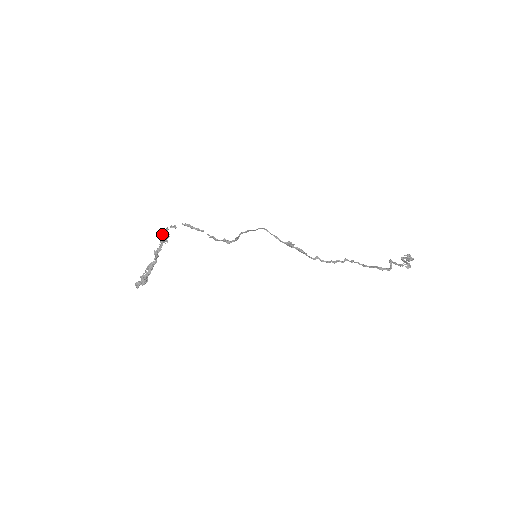
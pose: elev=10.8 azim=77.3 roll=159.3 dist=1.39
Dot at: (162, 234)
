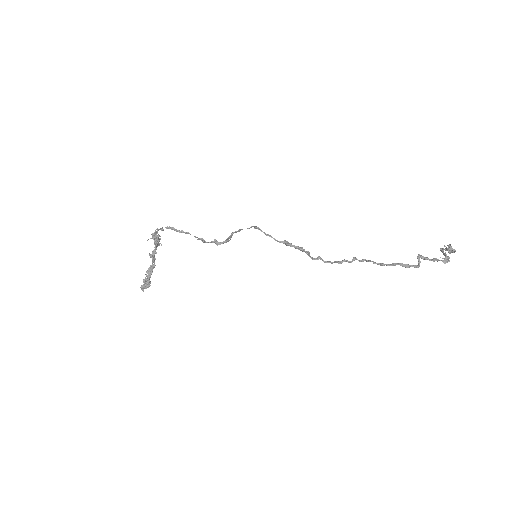
Dot at: occluded
